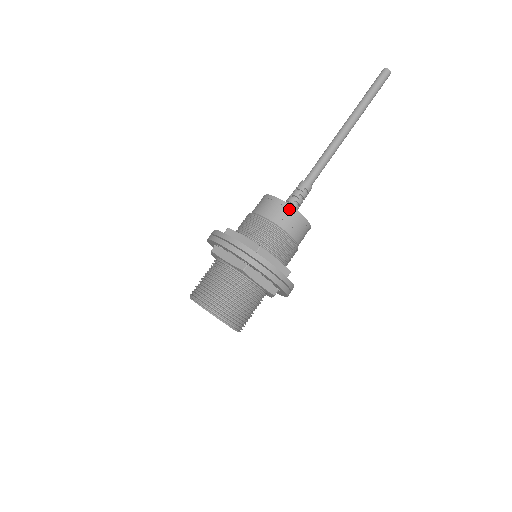
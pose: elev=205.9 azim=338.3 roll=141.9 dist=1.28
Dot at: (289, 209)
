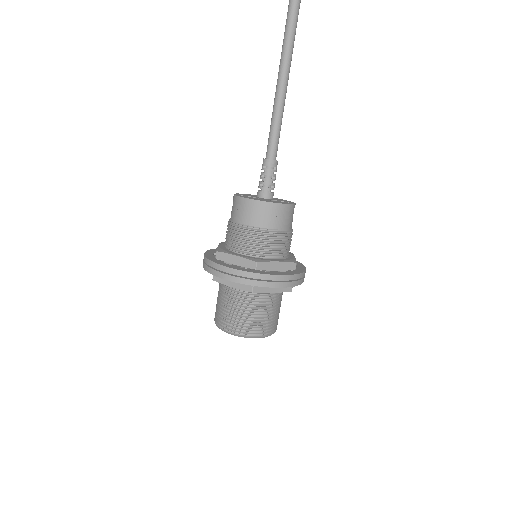
Dot at: (237, 200)
